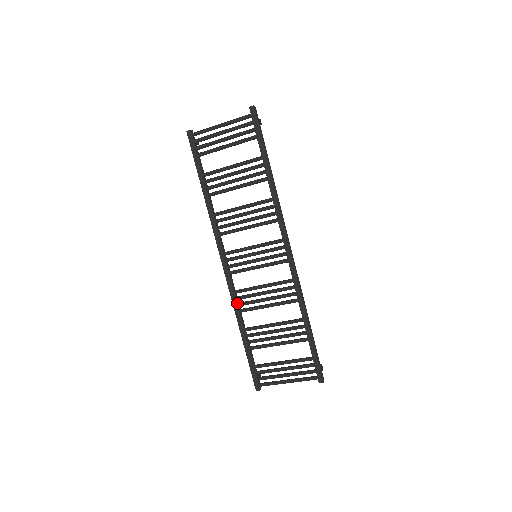
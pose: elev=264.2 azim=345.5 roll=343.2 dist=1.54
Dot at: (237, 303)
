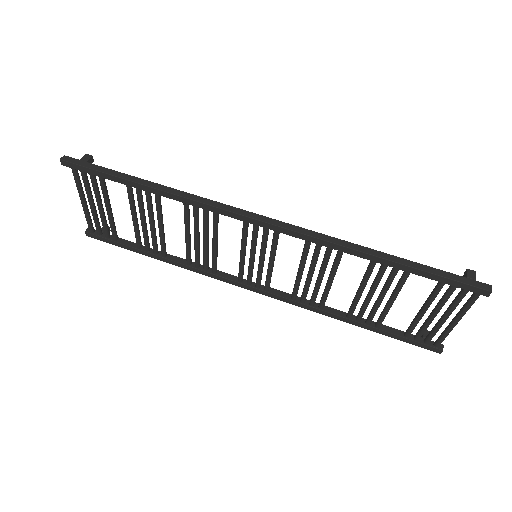
Dot at: (308, 305)
